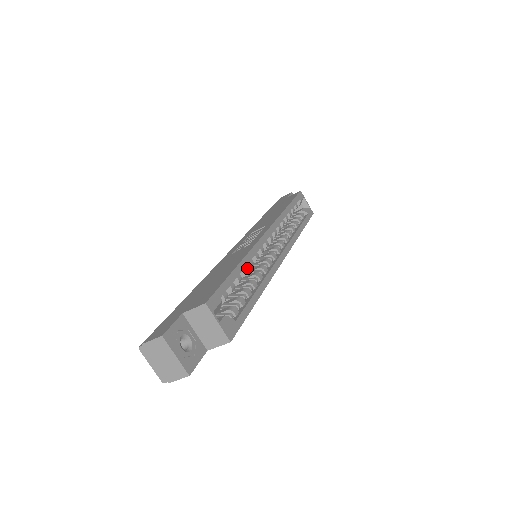
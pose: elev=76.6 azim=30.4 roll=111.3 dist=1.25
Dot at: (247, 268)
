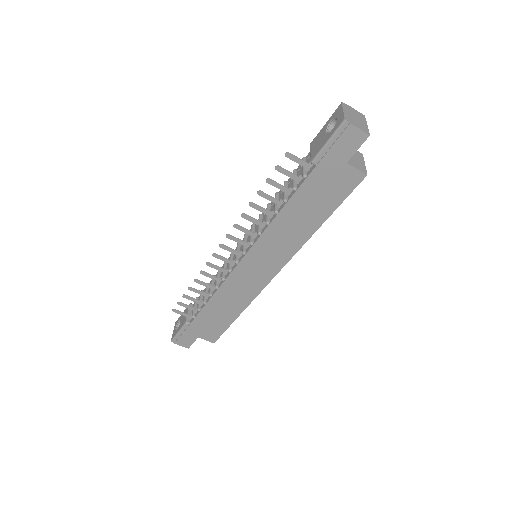
Dot at: occluded
